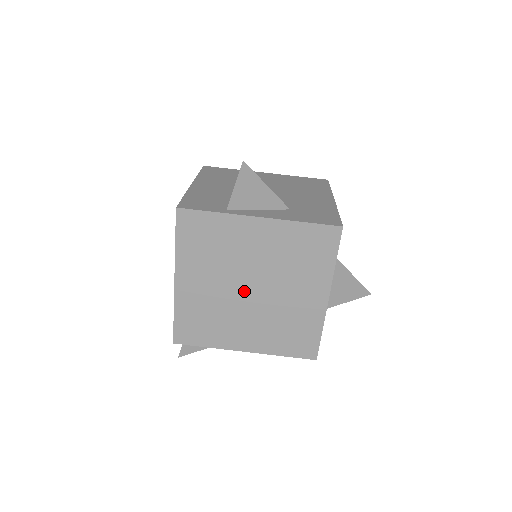
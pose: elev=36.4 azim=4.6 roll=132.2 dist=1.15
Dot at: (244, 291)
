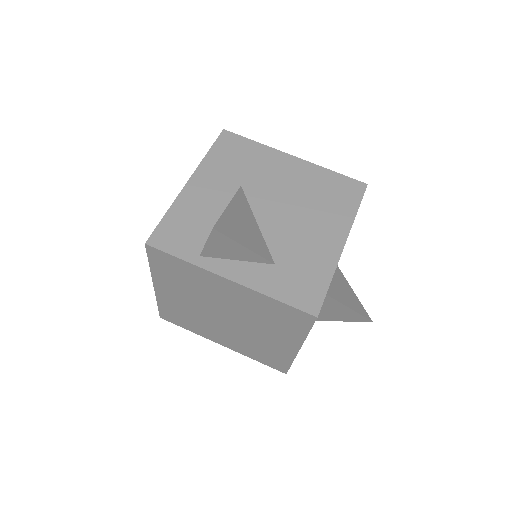
Dot at: (218, 316)
